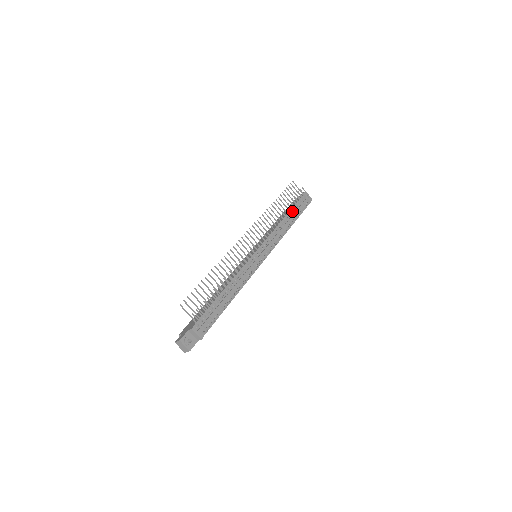
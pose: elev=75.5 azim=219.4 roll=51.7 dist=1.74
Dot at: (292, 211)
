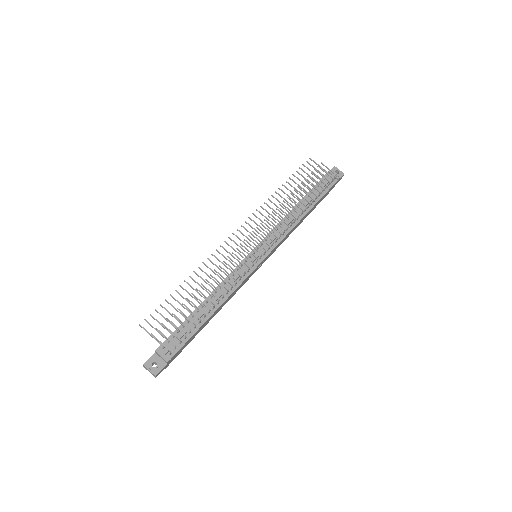
Dot at: (309, 194)
